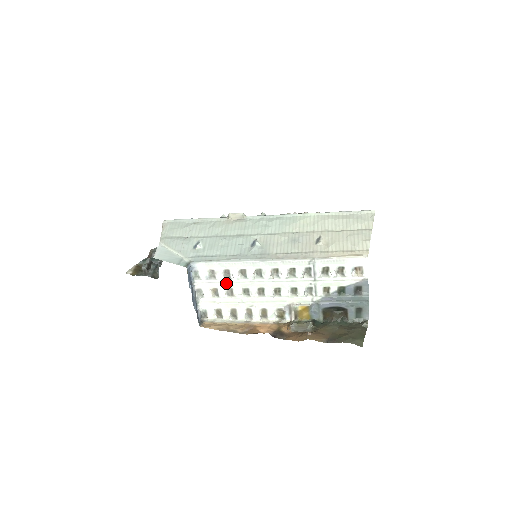
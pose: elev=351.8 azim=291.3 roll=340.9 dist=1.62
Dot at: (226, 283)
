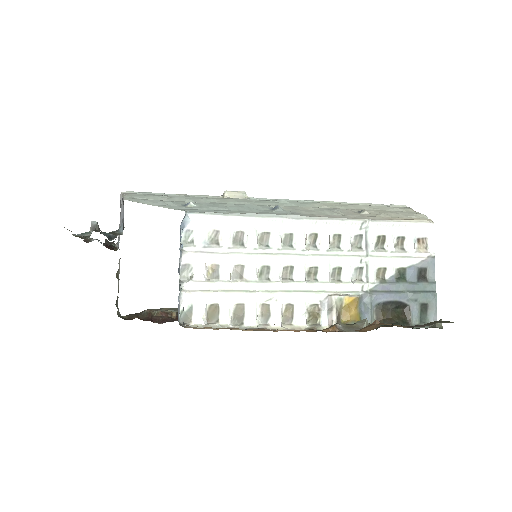
Dot at: (236, 254)
